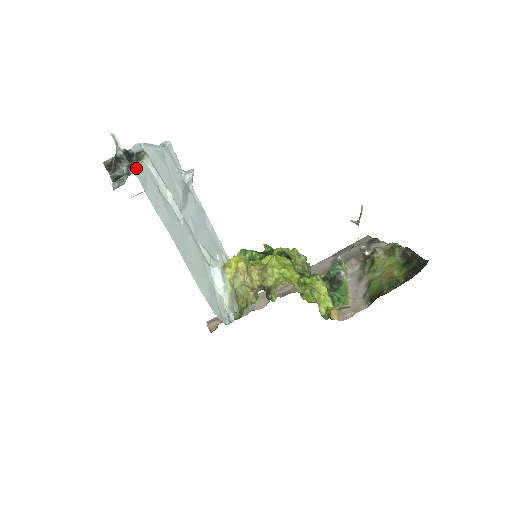
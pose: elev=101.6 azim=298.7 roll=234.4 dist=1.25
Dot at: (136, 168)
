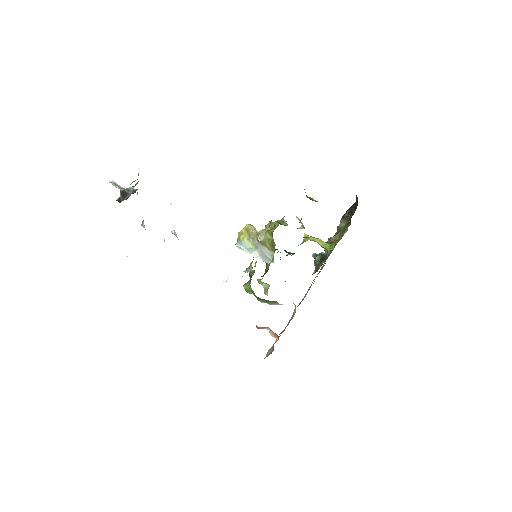
Dot at: occluded
